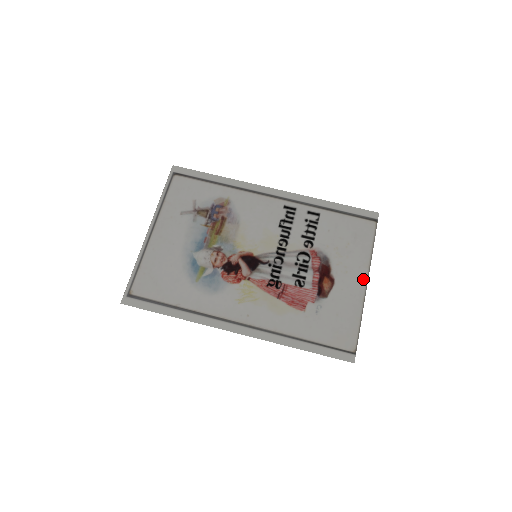
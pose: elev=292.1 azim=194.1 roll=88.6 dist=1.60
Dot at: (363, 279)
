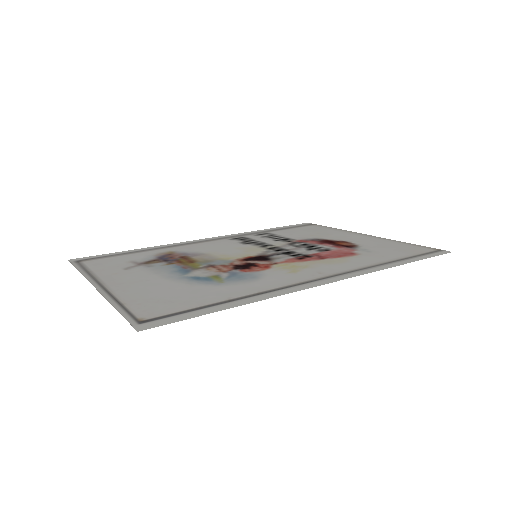
Dot at: (361, 235)
